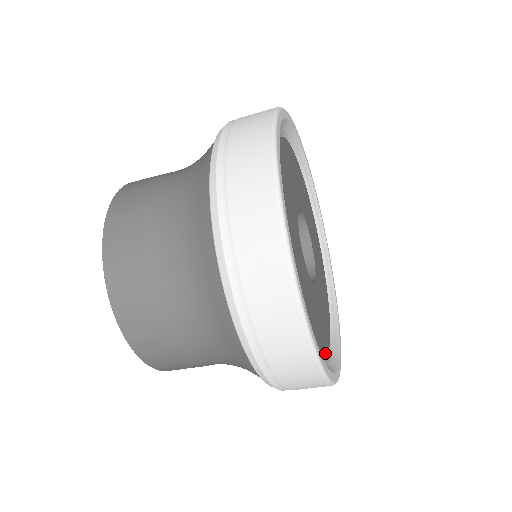
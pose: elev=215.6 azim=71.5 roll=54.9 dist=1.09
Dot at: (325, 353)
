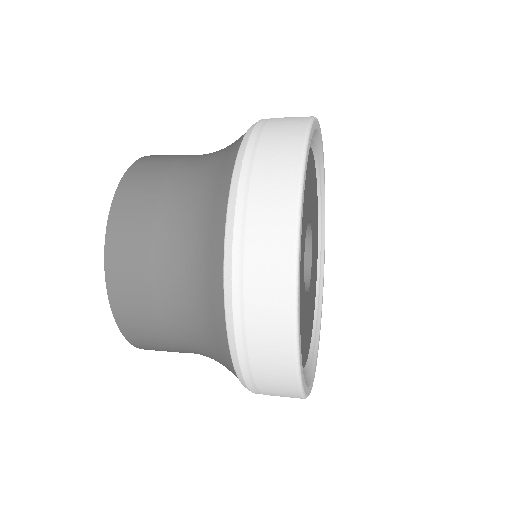
Dot at: (314, 313)
